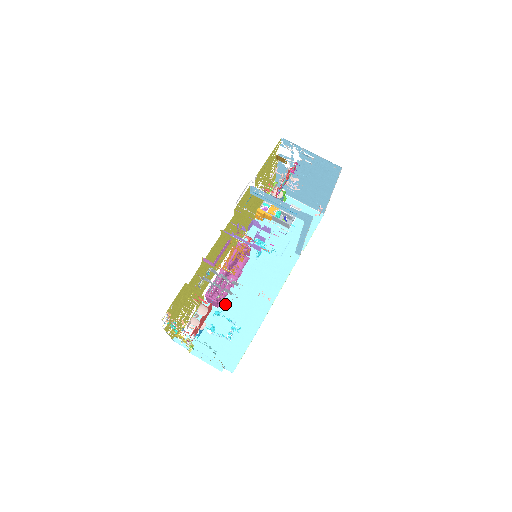
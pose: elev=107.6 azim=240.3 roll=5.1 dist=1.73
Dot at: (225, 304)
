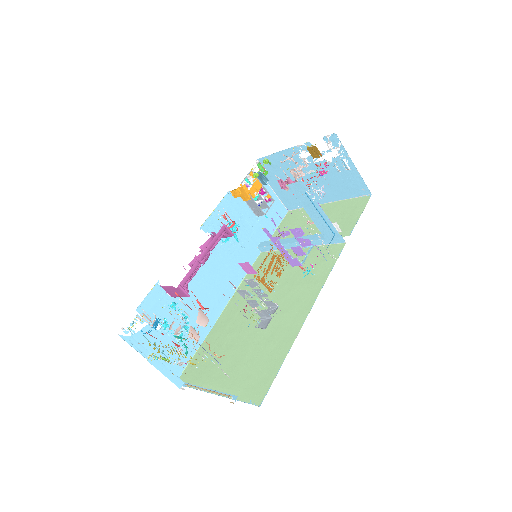
Dot at: occluded
